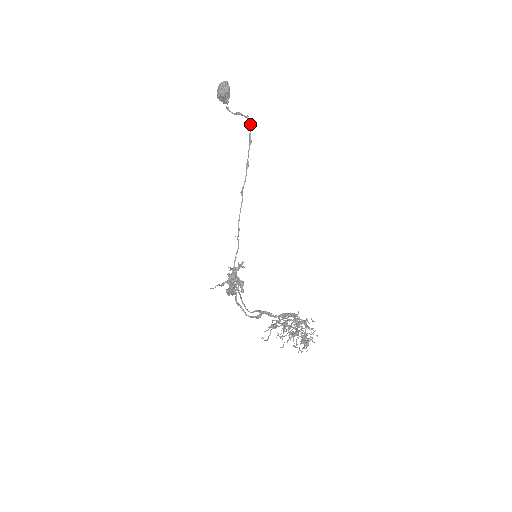
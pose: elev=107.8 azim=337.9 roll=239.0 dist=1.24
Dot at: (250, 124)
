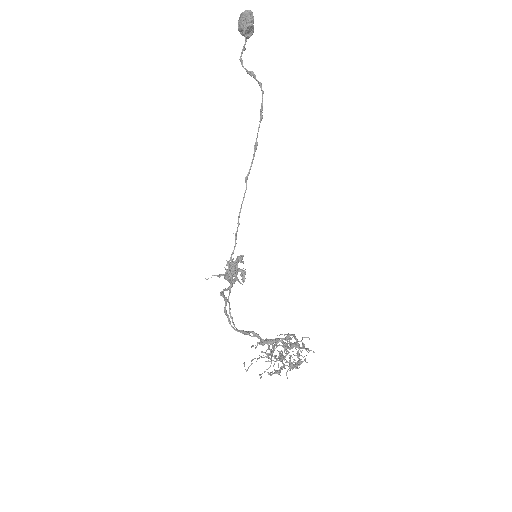
Dot at: occluded
